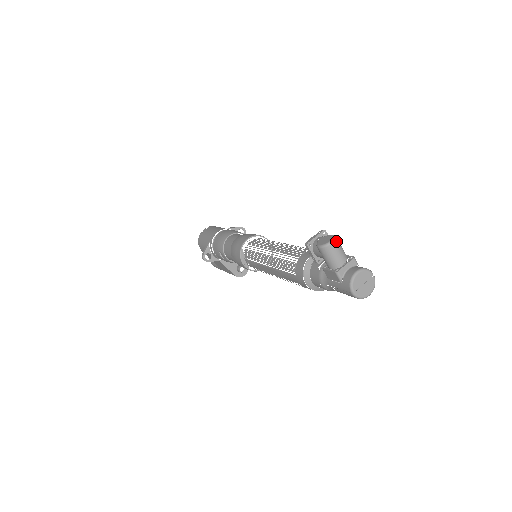
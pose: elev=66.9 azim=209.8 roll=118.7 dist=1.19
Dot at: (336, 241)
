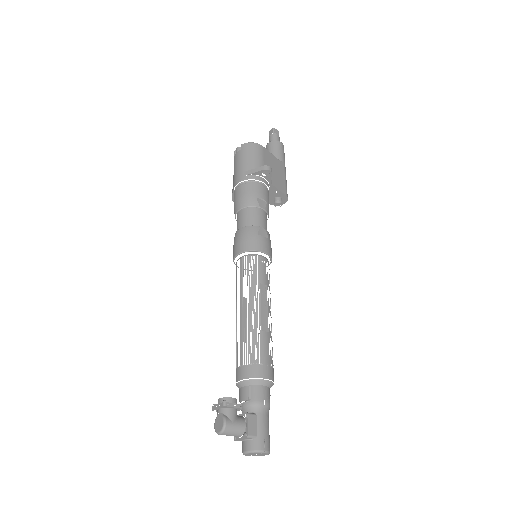
Dot at: (224, 433)
